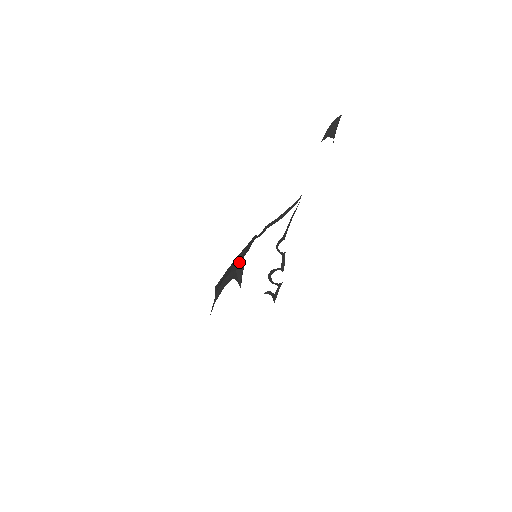
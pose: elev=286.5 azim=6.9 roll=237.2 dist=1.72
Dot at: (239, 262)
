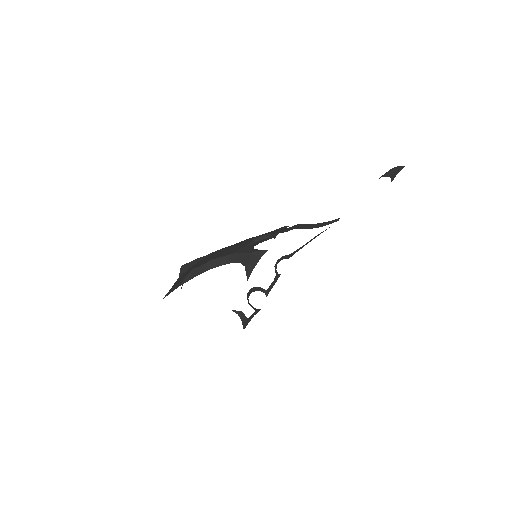
Dot at: (252, 246)
